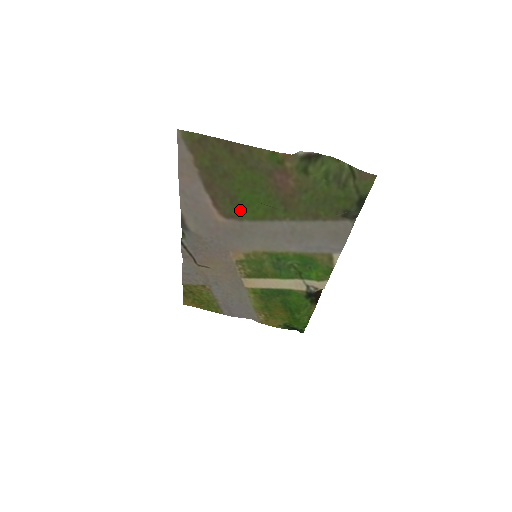
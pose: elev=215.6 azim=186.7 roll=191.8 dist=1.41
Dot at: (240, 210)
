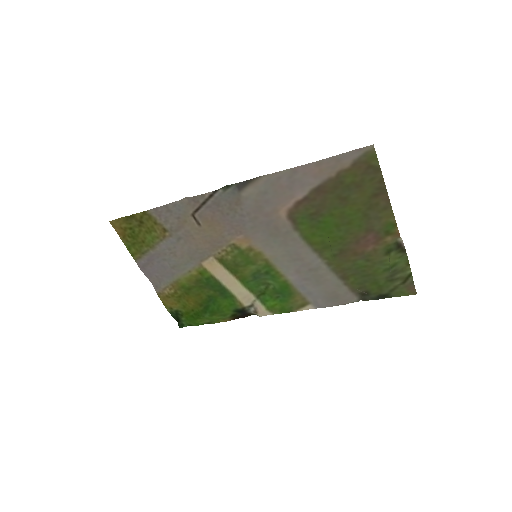
Dot at: (307, 224)
